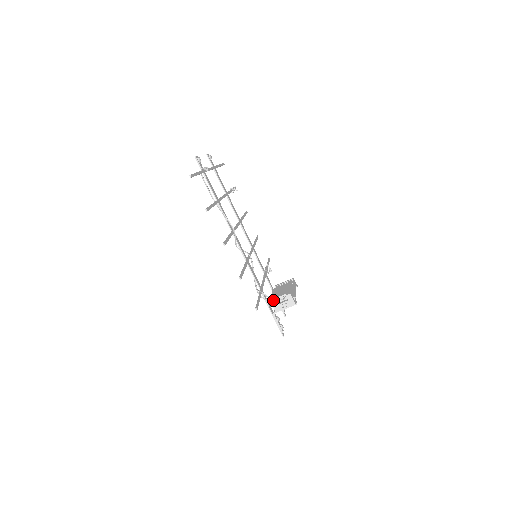
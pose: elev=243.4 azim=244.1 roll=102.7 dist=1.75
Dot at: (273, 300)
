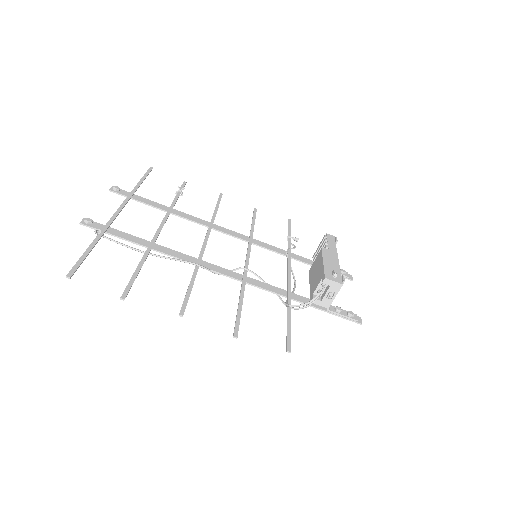
Dot at: (312, 299)
